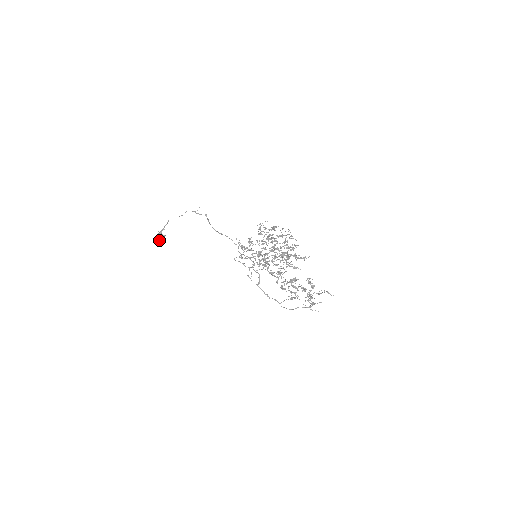
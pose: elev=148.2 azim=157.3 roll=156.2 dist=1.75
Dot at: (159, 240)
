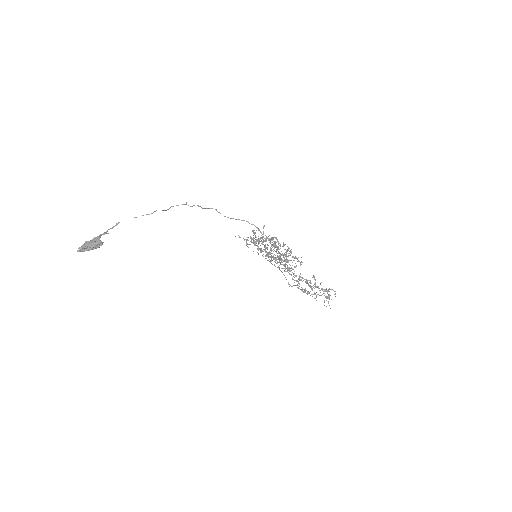
Dot at: (93, 248)
